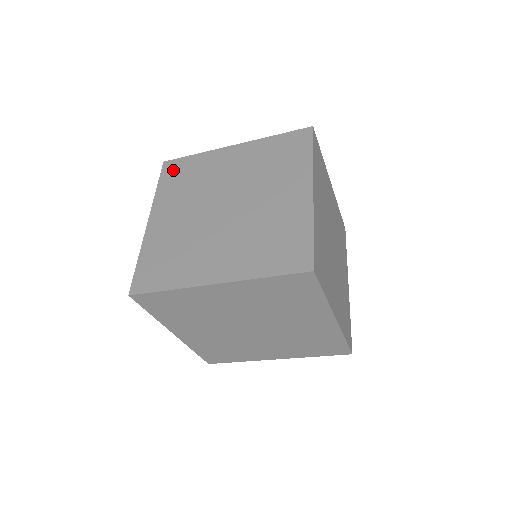
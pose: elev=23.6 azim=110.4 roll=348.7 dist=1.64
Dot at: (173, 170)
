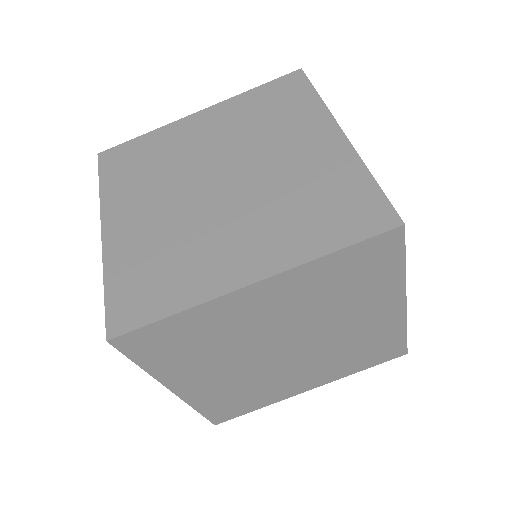
Dot at: occluded
